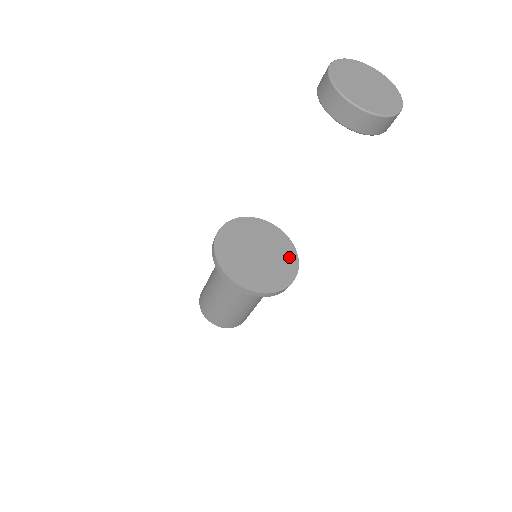
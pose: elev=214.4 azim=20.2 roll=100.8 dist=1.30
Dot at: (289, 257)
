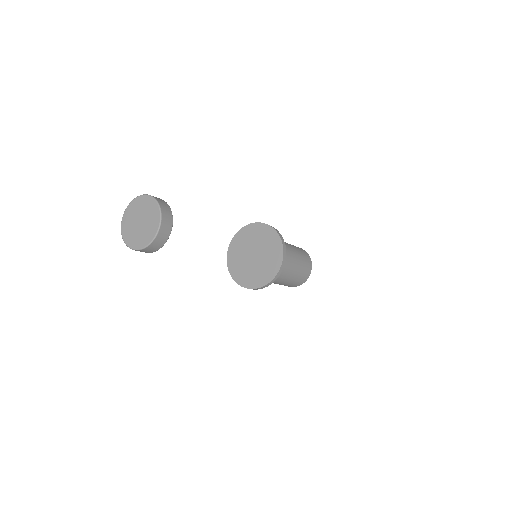
Dot at: (269, 272)
